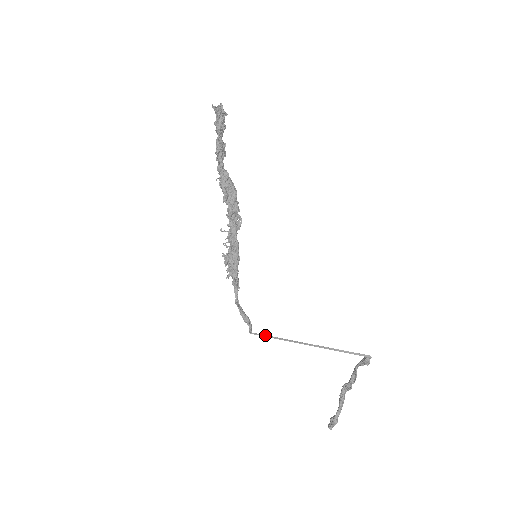
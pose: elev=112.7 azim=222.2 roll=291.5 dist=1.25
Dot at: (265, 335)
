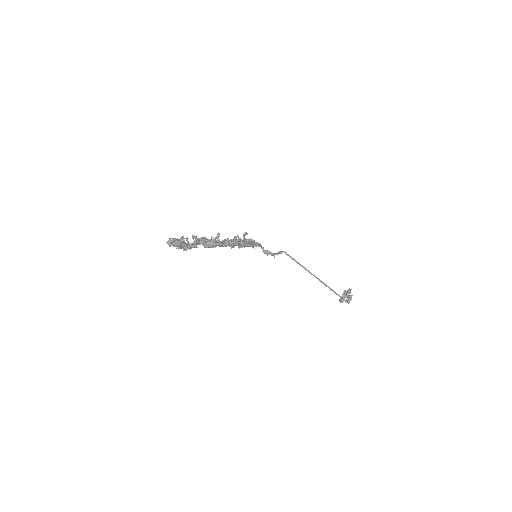
Dot at: (291, 257)
